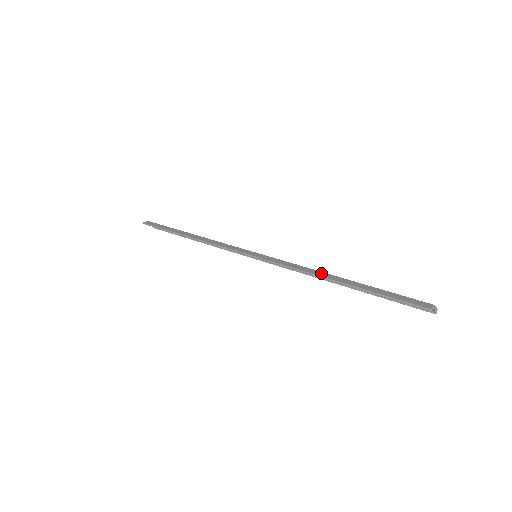
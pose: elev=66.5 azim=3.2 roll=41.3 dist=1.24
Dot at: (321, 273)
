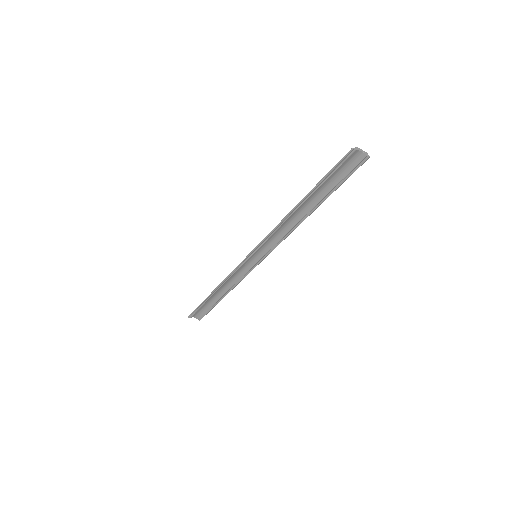
Dot at: (290, 213)
